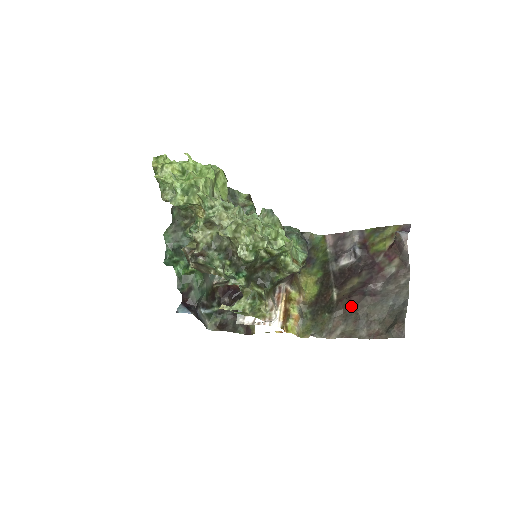
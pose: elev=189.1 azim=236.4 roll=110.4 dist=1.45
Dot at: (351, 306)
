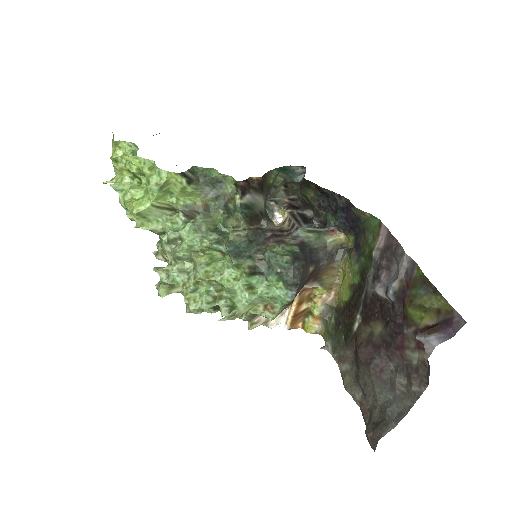
Dot at: (356, 359)
